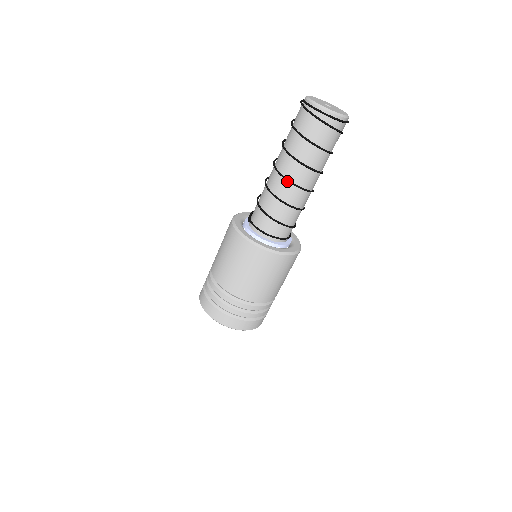
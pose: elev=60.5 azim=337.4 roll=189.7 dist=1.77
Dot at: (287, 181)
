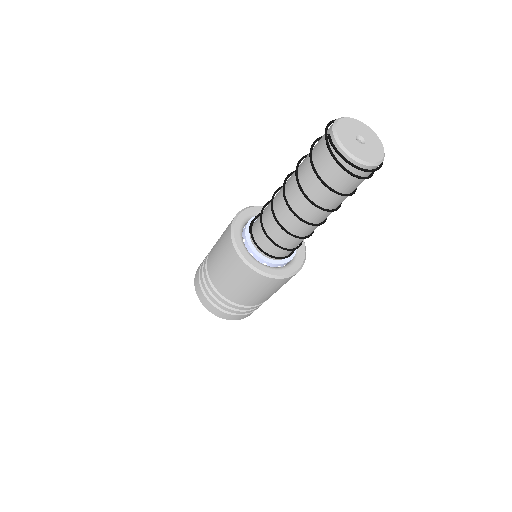
Dot at: (296, 216)
